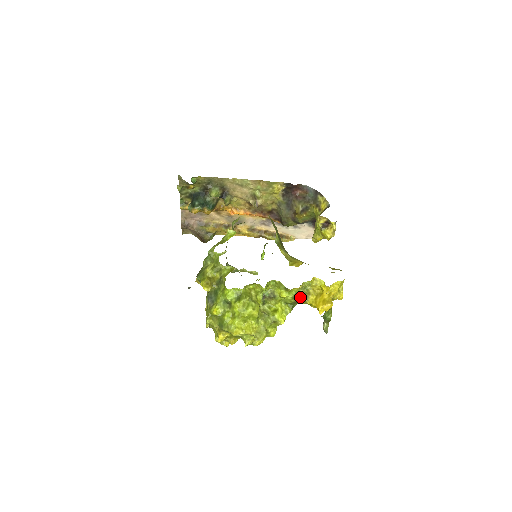
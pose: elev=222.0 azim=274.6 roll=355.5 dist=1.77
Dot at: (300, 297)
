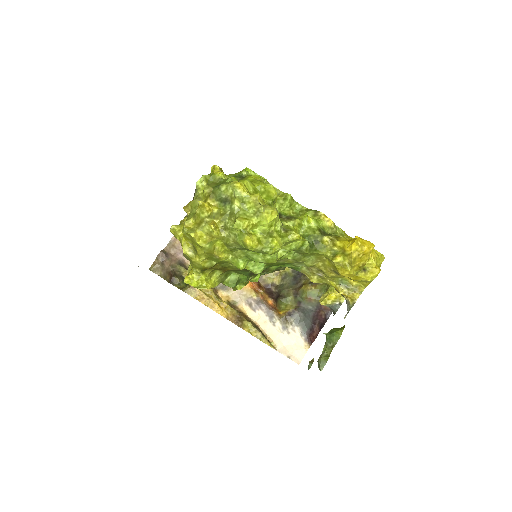
Dot at: (327, 235)
